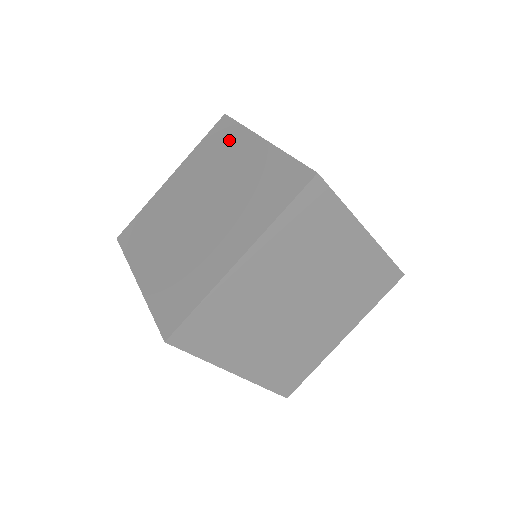
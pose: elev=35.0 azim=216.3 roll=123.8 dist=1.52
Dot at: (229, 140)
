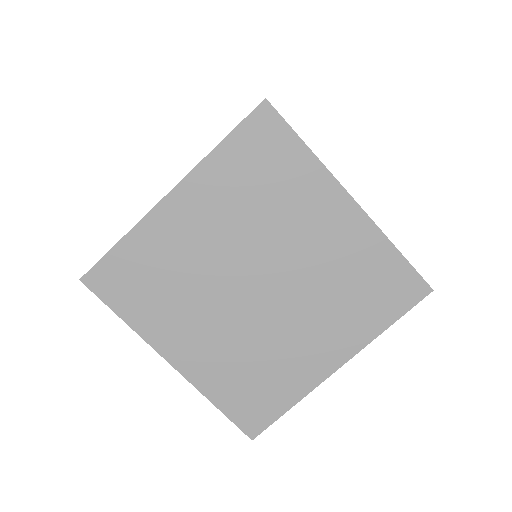
Dot at: occluded
